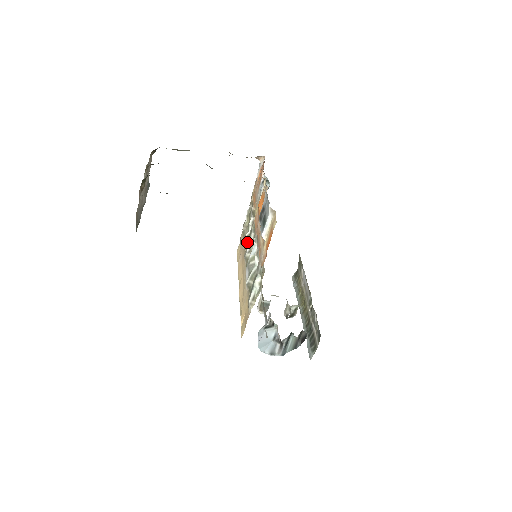
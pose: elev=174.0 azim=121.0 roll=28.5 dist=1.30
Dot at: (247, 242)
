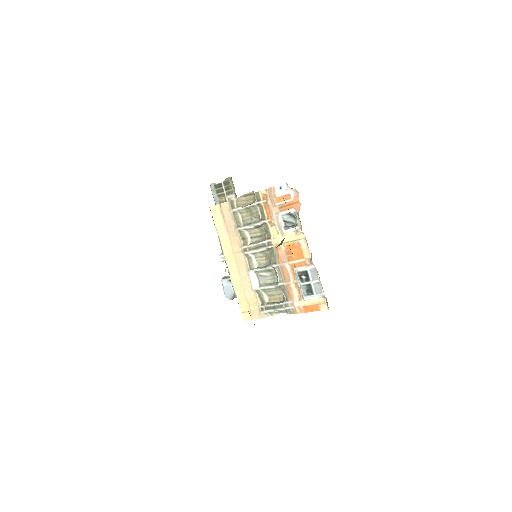
Dot at: (245, 235)
